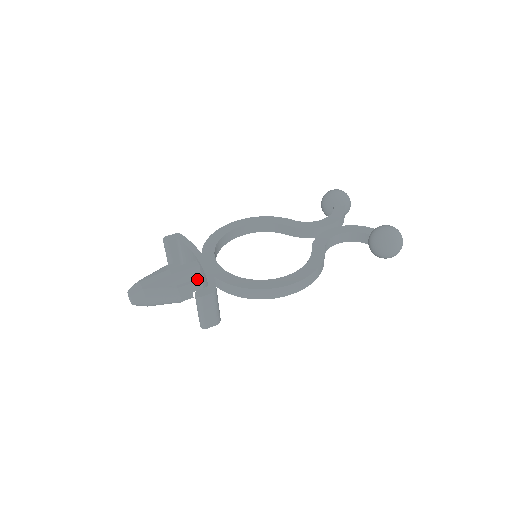
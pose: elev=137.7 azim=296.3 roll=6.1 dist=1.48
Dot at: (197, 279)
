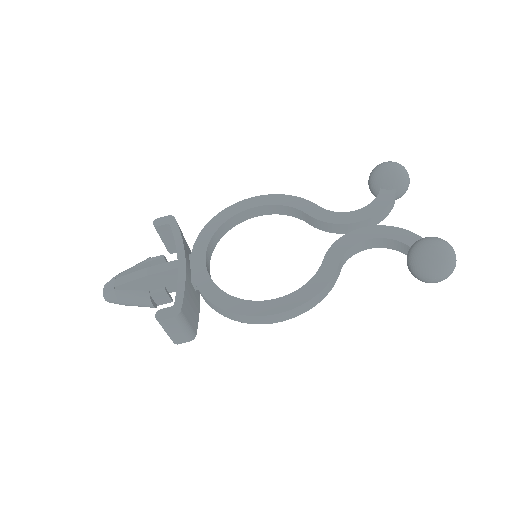
Dot at: occluded
